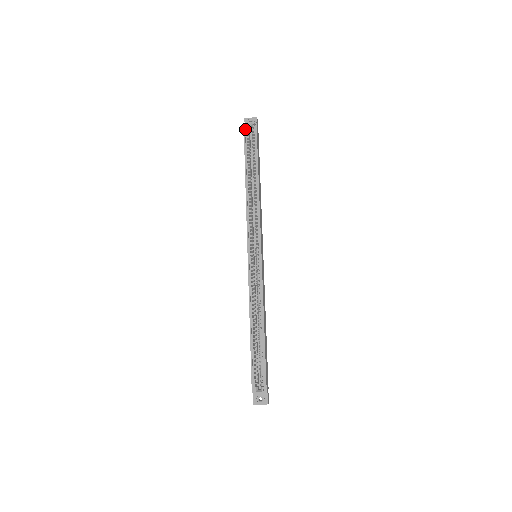
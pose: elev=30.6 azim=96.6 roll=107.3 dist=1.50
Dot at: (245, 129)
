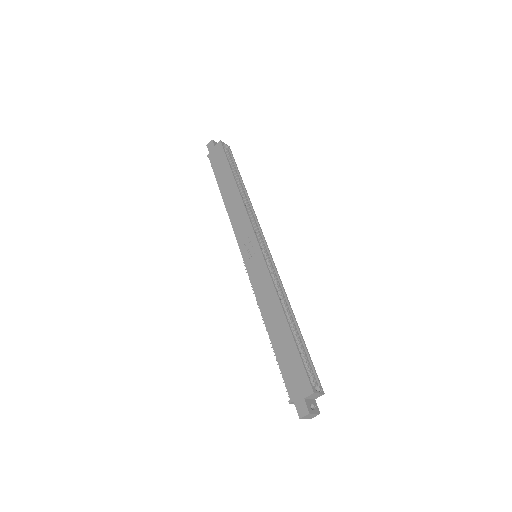
Dot at: (222, 146)
